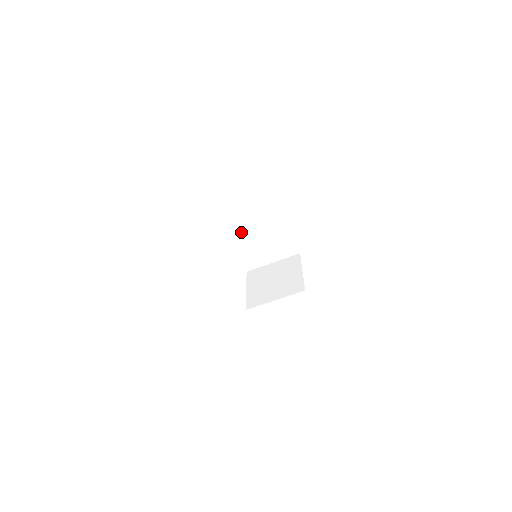
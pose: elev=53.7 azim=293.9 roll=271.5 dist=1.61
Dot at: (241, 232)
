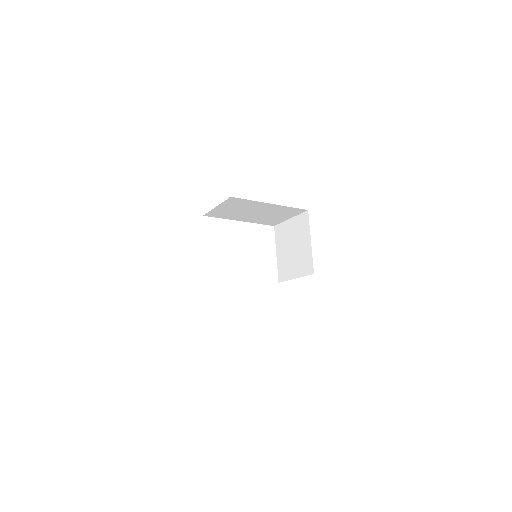
Dot at: (241, 216)
